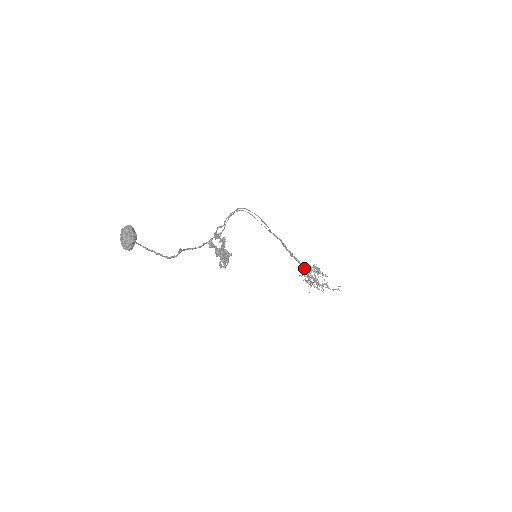
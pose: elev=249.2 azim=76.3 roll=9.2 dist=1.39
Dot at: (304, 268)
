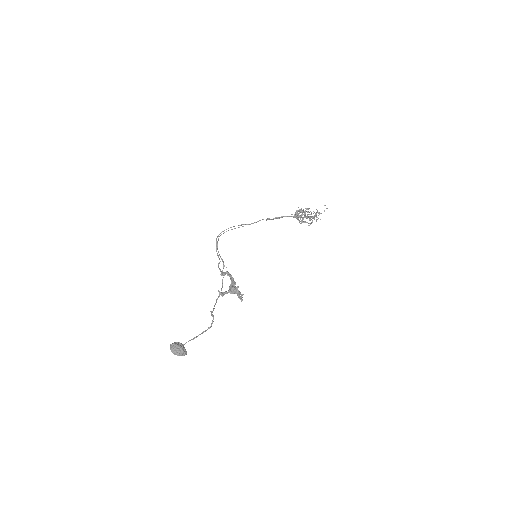
Dot at: occluded
